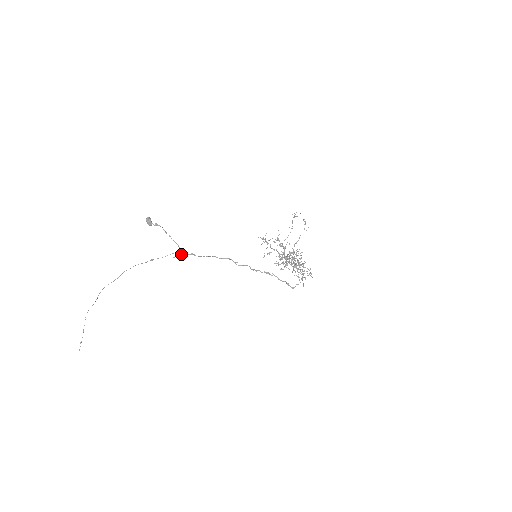
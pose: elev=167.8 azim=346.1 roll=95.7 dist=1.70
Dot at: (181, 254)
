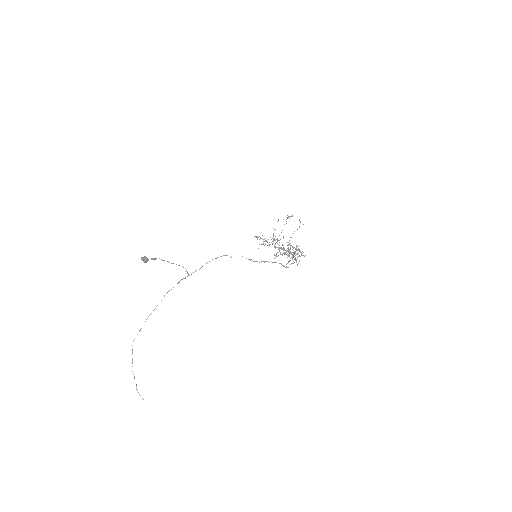
Dot at: occluded
